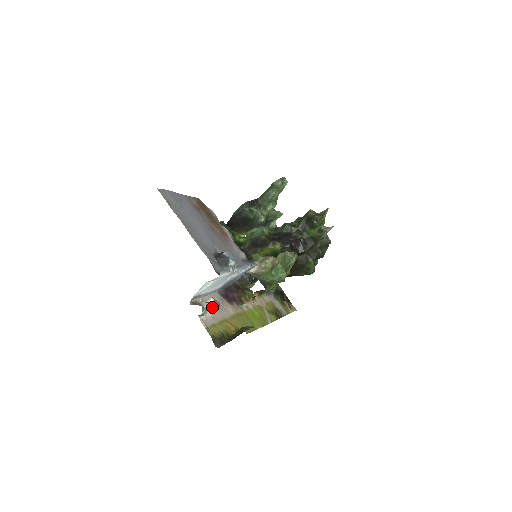
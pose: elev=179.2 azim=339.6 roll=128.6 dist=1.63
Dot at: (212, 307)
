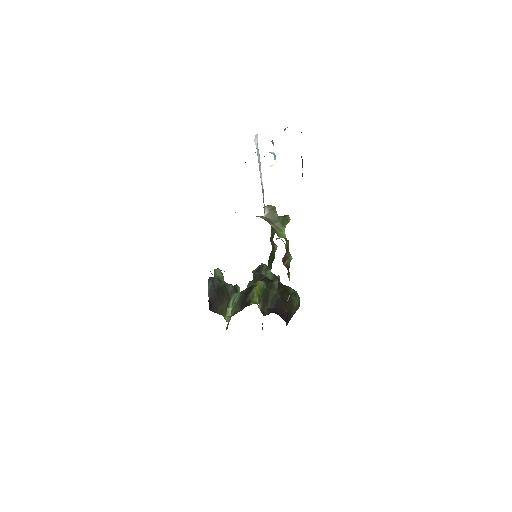
Dot at: (272, 152)
